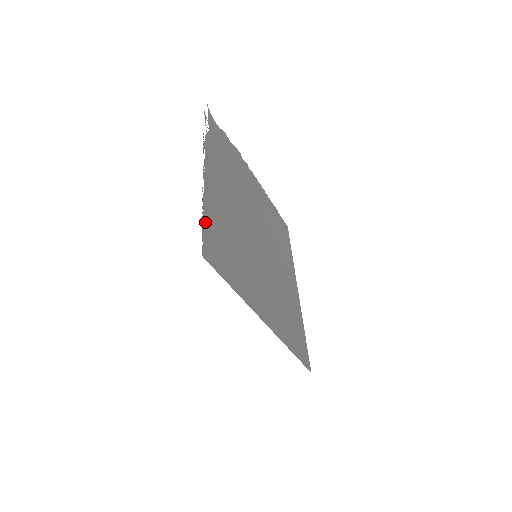
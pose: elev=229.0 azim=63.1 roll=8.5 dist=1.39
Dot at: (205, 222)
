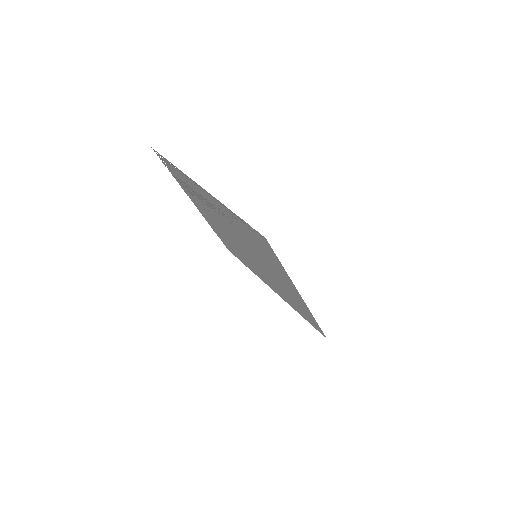
Dot at: (242, 221)
